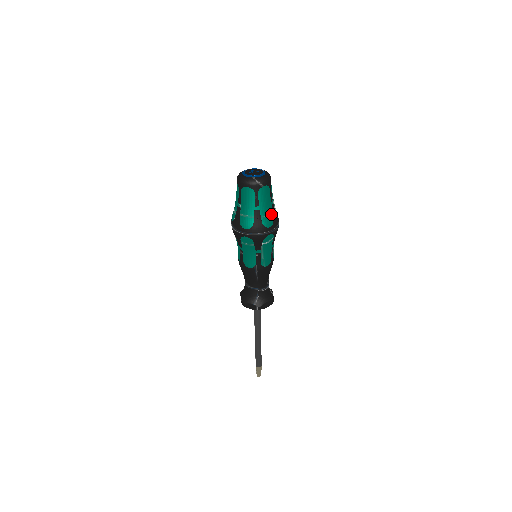
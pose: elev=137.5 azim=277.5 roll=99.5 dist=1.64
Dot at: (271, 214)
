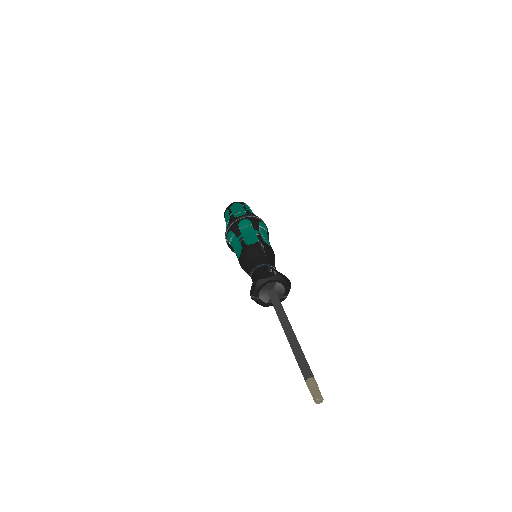
Dot at: occluded
